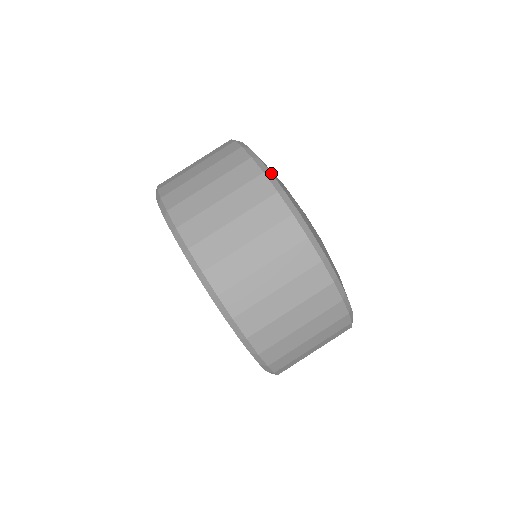
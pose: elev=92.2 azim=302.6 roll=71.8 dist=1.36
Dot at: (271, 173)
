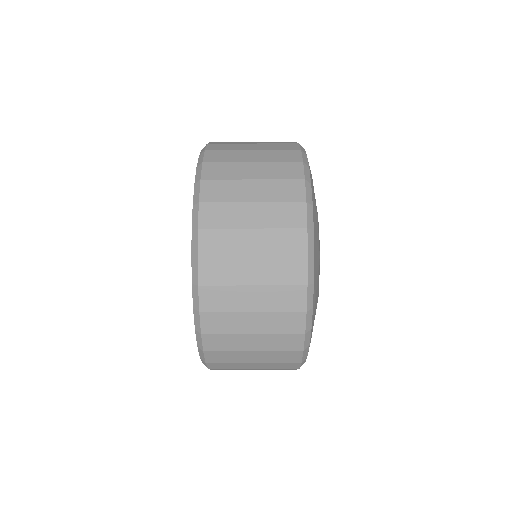
Dot at: (309, 346)
